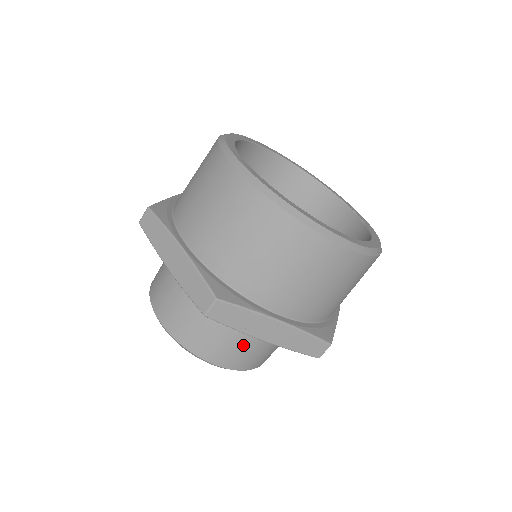
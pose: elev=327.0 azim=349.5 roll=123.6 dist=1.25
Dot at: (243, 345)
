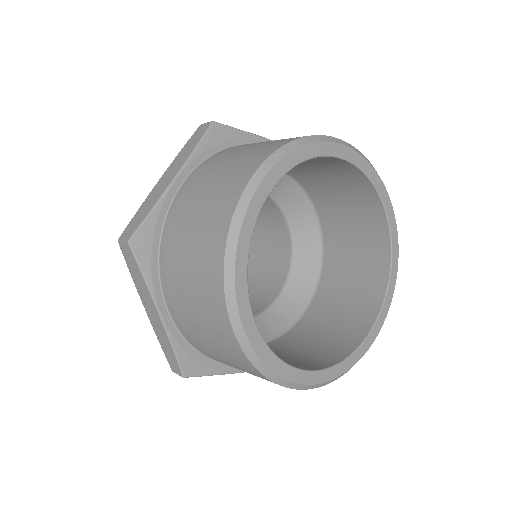
Dot at: occluded
